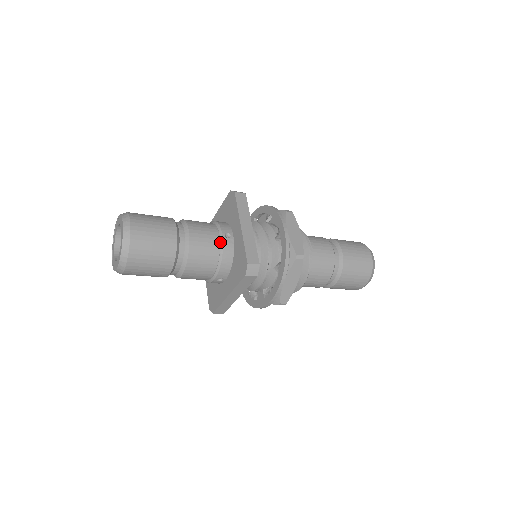
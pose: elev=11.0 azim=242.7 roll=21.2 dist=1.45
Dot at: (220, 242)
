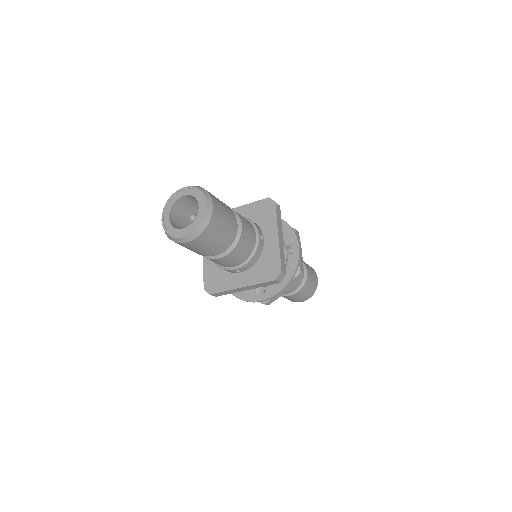
Dot at: (256, 242)
